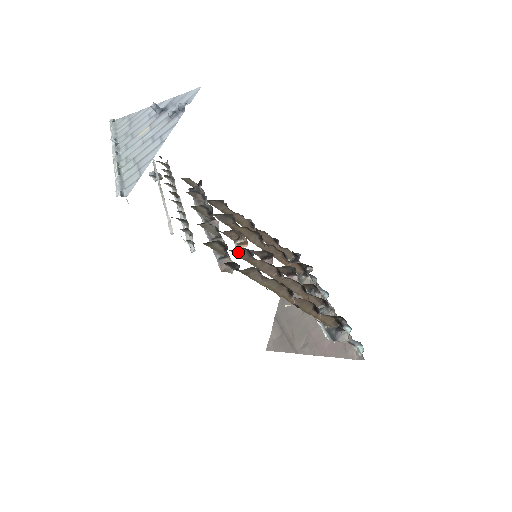
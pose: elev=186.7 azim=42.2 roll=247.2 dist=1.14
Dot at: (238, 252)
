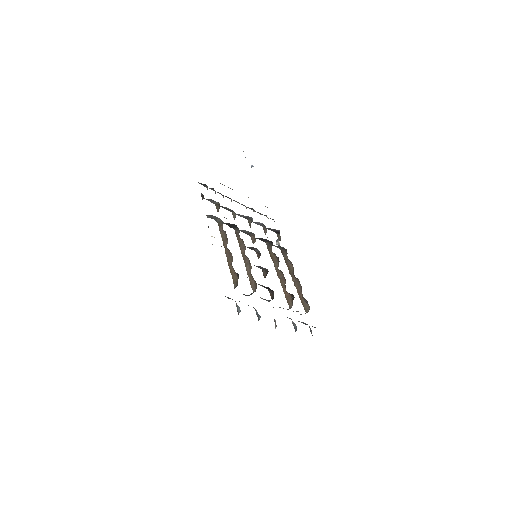
Dot at: (237, 232)
